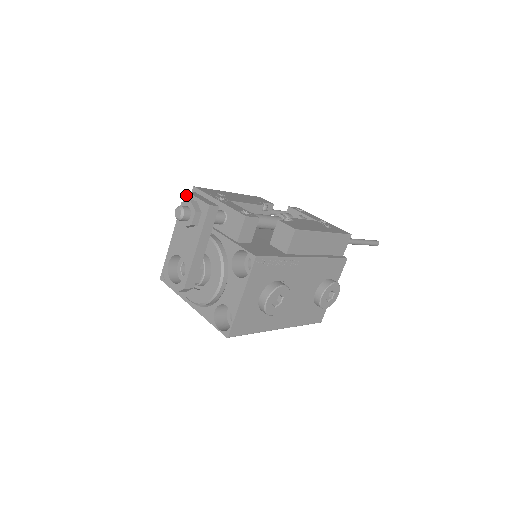
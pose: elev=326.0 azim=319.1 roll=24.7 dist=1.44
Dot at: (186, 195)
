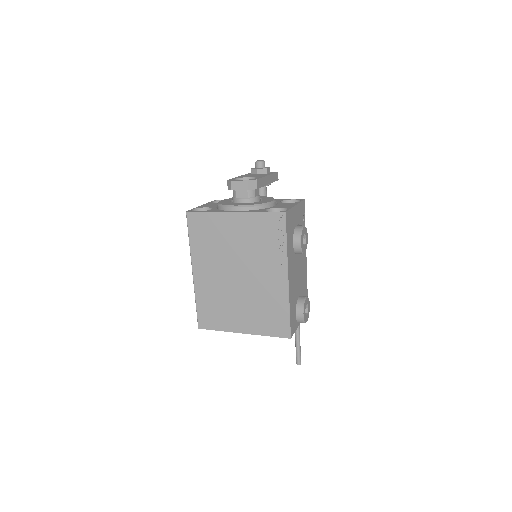
Dot at: occluded
